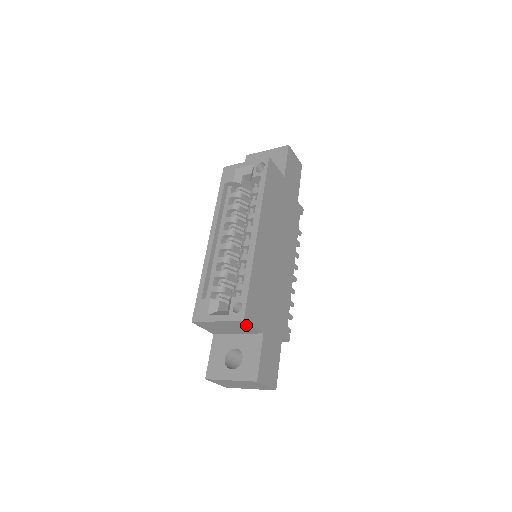
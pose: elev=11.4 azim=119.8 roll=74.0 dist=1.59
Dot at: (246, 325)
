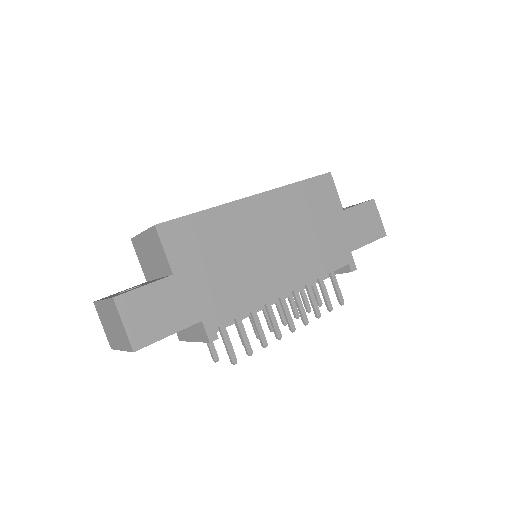
Dot at: (159, 243)
